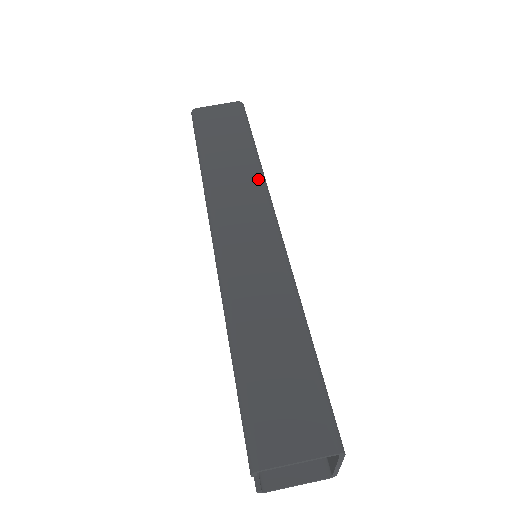
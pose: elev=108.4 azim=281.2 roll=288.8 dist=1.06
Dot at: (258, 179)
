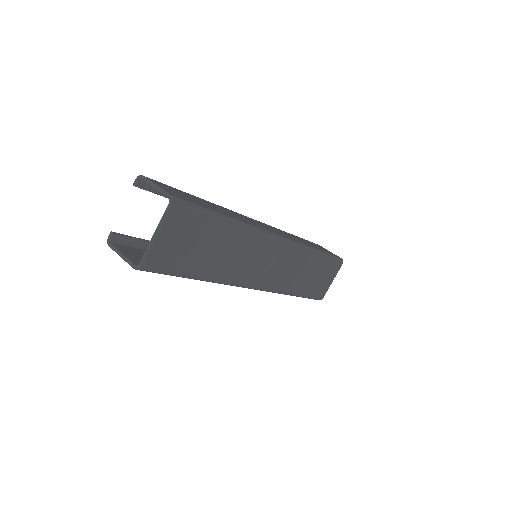
Dot at: (302, 243)
